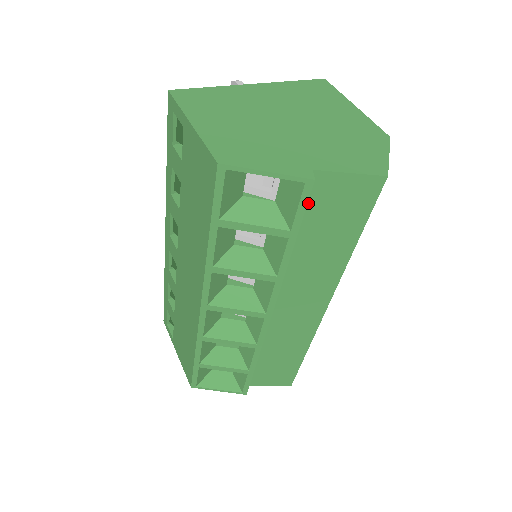
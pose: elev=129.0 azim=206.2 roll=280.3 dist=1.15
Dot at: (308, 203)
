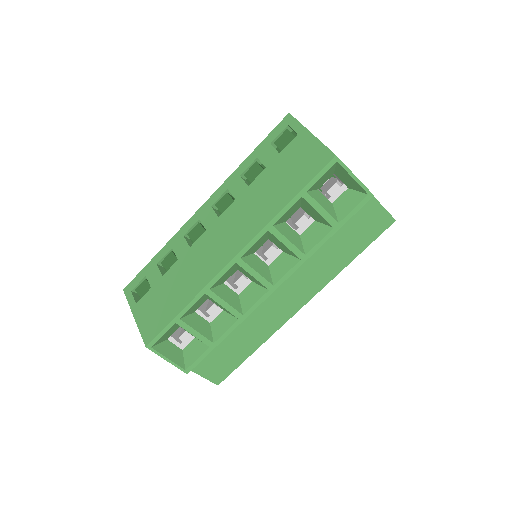
Dot at: occluded
